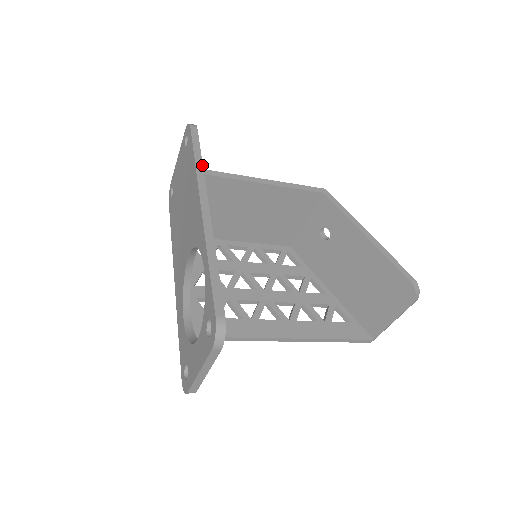
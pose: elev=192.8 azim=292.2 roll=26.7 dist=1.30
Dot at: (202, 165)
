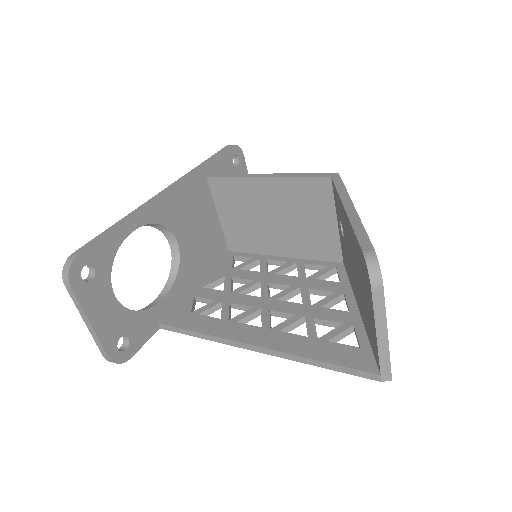
Dot at: (201, 166)
